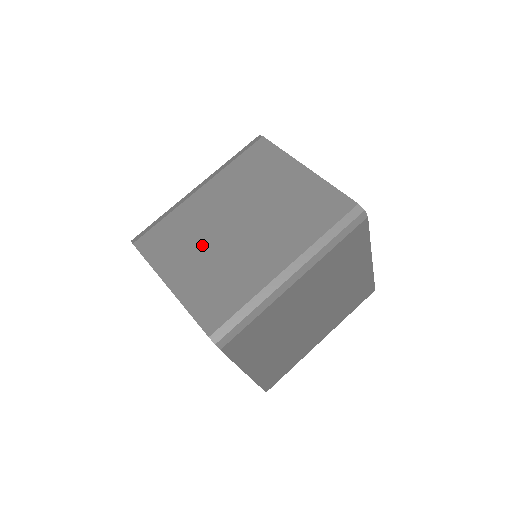
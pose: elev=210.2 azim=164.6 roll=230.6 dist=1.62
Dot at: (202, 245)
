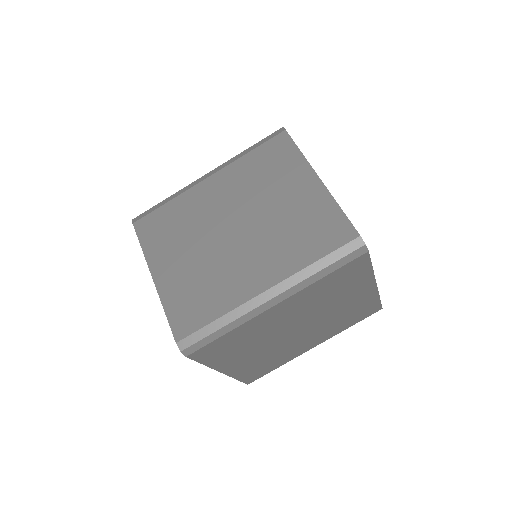
Dot at: (194, 242)
